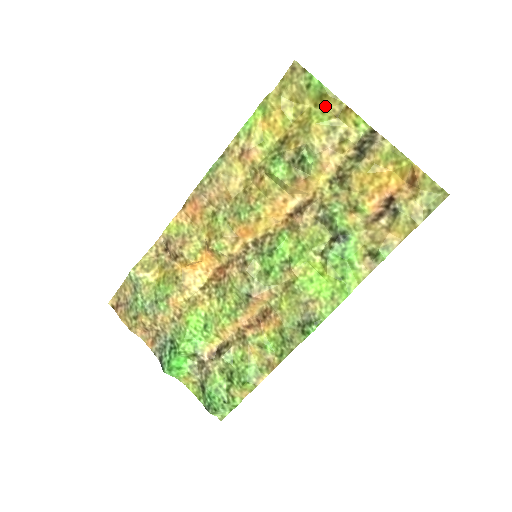
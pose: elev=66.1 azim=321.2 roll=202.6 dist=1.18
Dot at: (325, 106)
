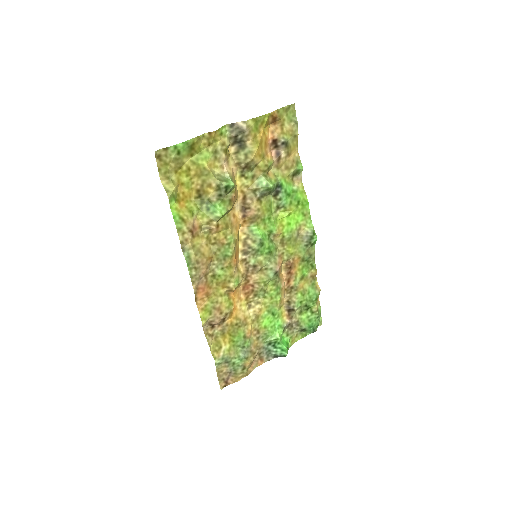
Dot at: (198, 149)
